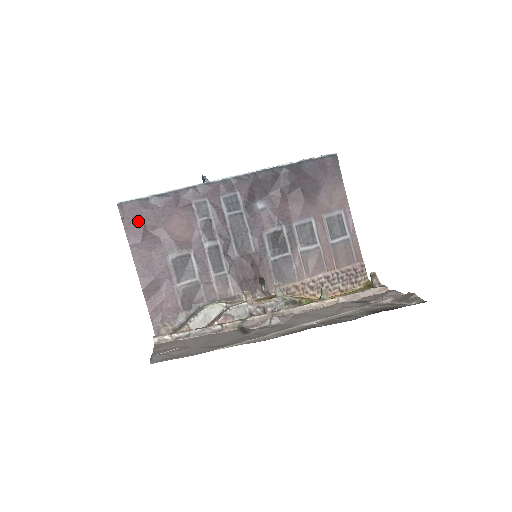
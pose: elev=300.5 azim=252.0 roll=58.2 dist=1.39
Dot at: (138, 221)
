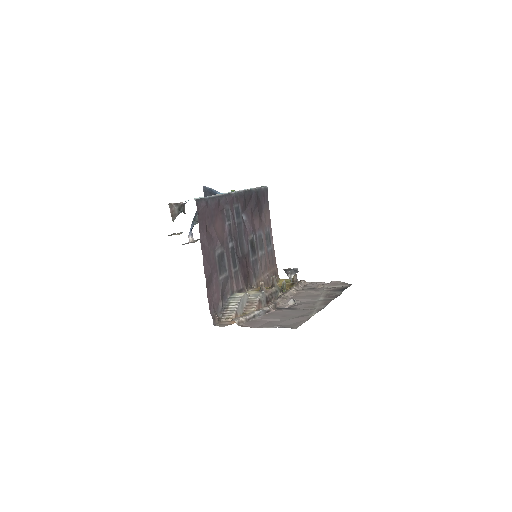
Dot at: (204, 218)
